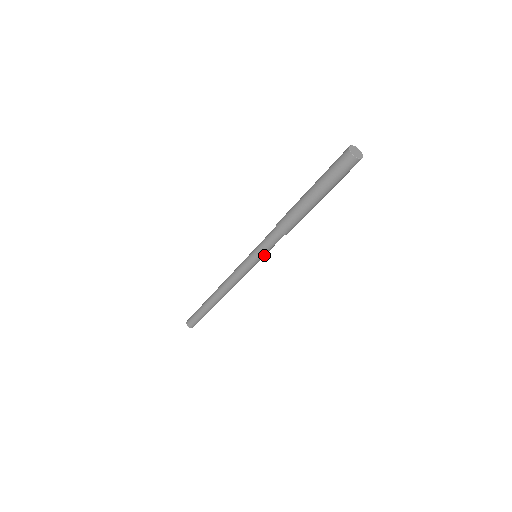
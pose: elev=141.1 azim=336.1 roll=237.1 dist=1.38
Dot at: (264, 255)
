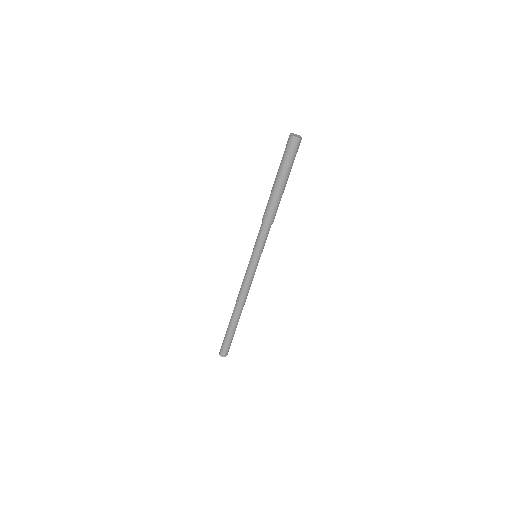
Dot at: (260, 252)
